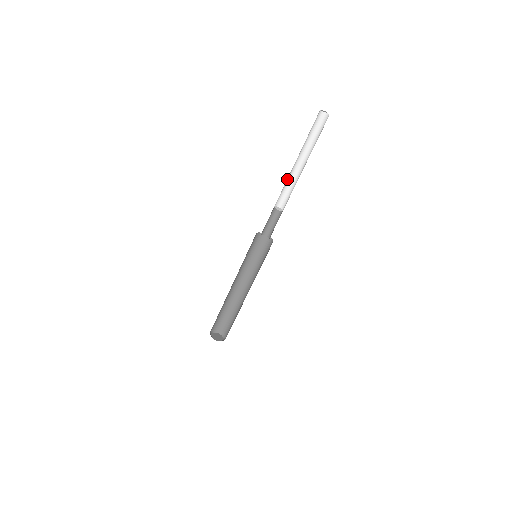
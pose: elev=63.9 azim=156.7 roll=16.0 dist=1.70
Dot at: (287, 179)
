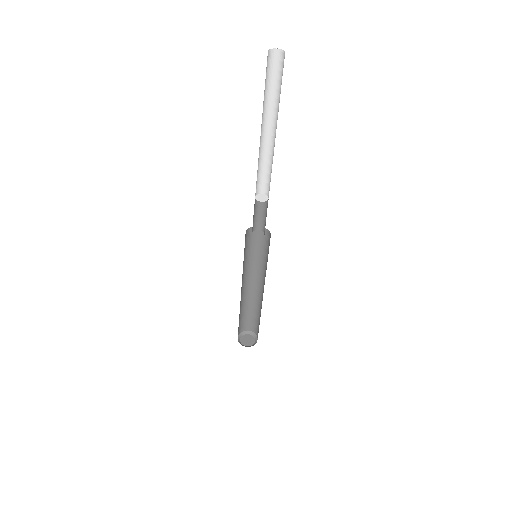
Dot at: (258, 161)
